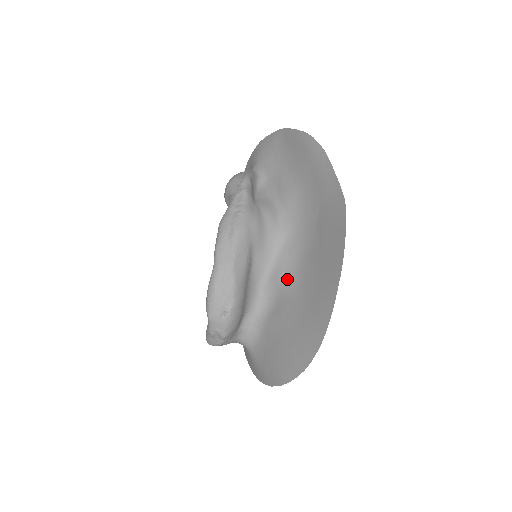
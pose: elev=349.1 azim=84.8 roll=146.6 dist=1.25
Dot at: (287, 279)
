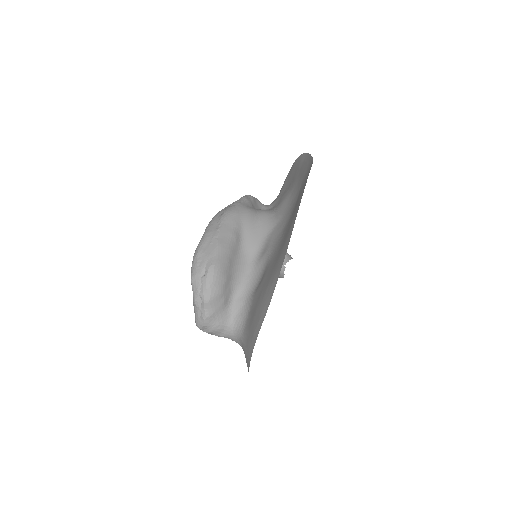
Dot at: (272, 248)
